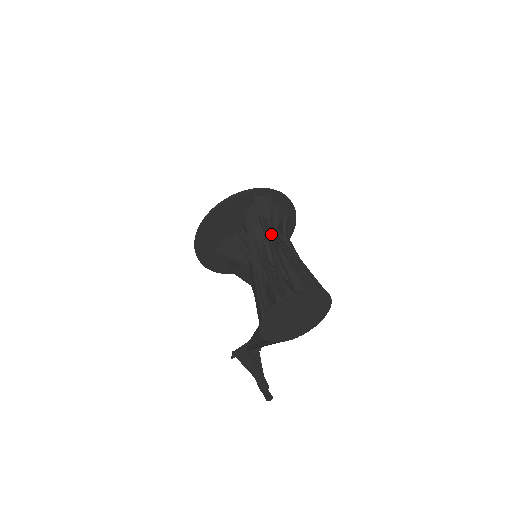
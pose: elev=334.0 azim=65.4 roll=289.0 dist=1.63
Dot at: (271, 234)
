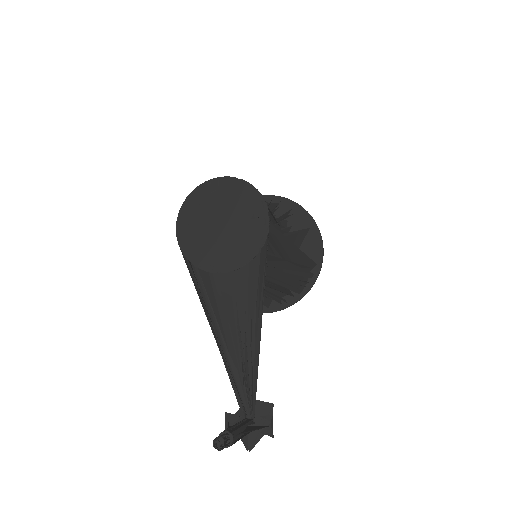
Dot at: occluded
